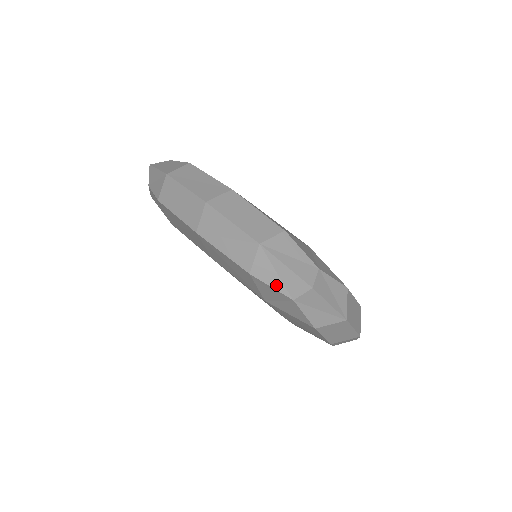
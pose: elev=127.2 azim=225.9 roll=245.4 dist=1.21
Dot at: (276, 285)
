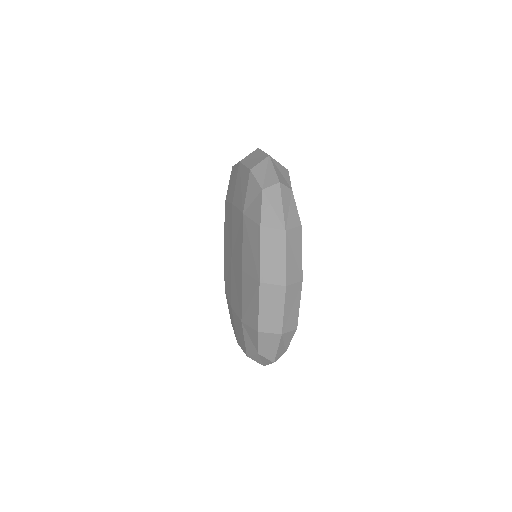
Dot at: (260, 179)
